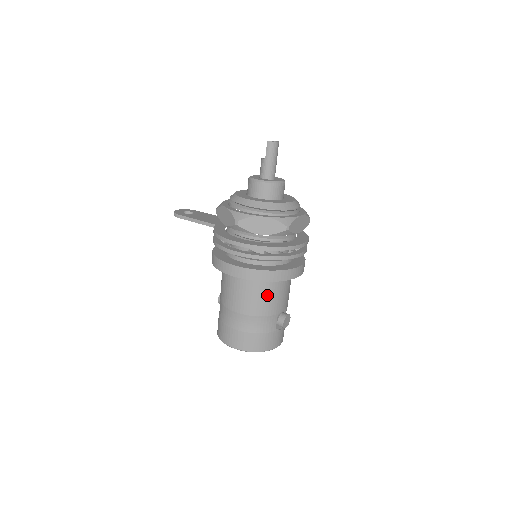
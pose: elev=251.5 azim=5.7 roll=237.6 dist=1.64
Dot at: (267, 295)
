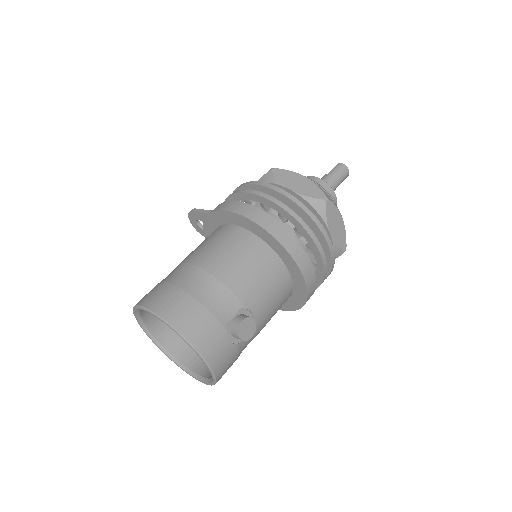
Dot at: (249, 263)
